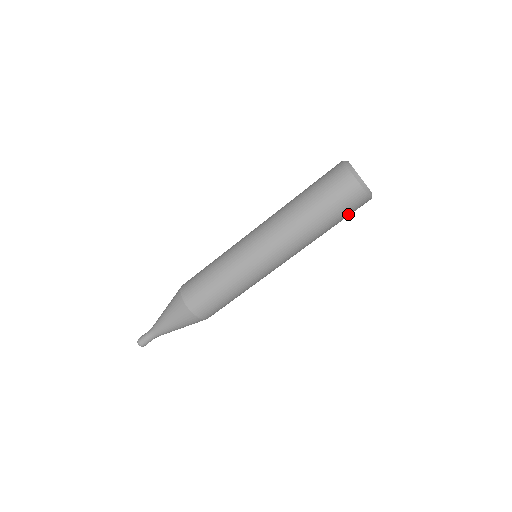
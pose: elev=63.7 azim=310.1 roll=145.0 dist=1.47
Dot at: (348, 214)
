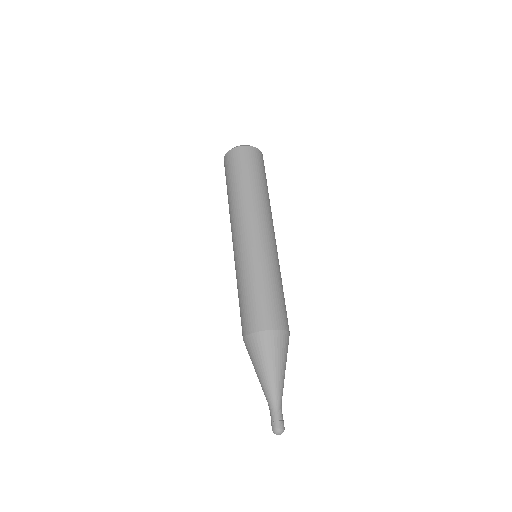
Dot at: (253, 165)
